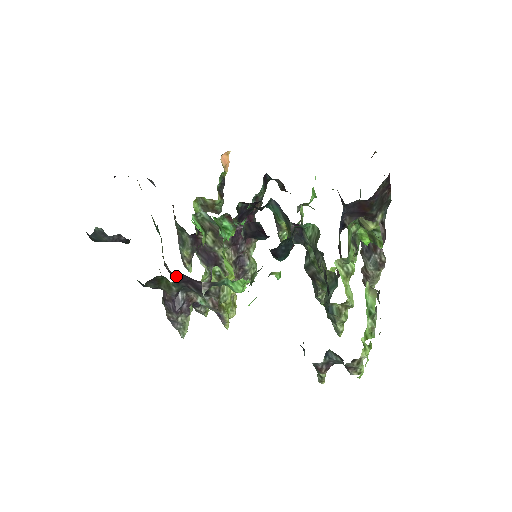
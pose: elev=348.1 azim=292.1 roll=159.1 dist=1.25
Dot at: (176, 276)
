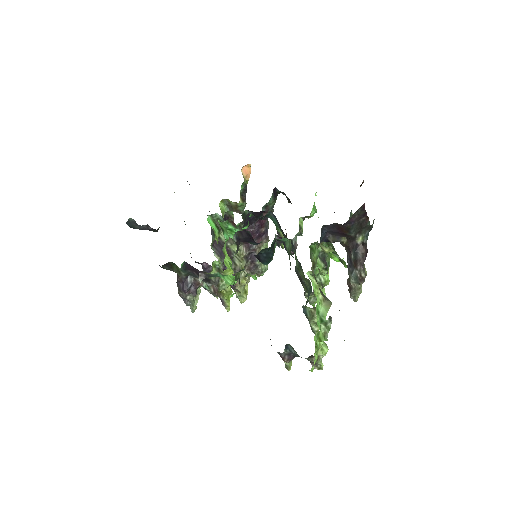
Dot at: (183, 264)
